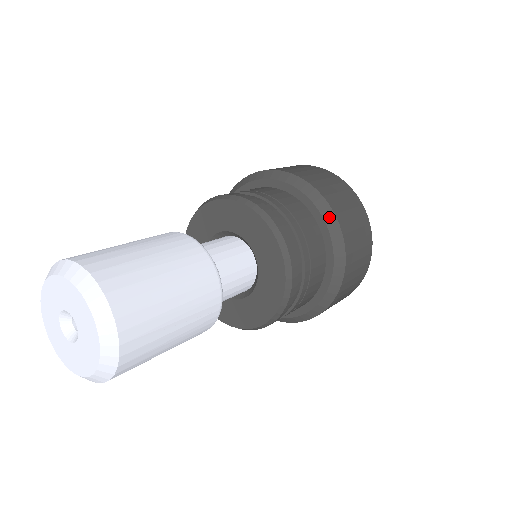
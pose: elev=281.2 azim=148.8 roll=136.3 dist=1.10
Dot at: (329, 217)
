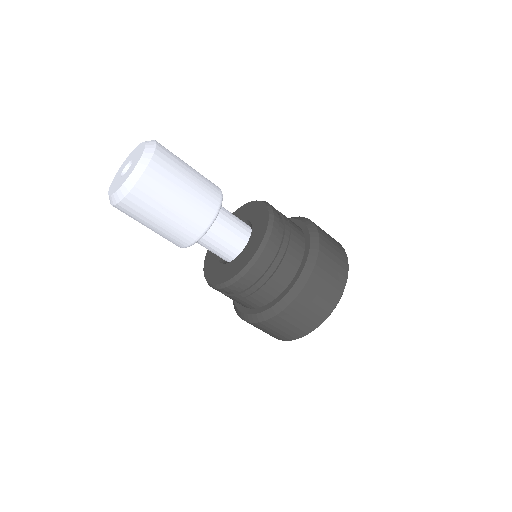
Dot at: (311, 263)
